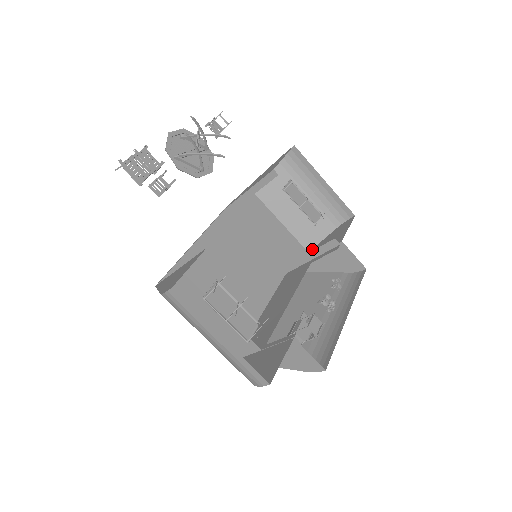
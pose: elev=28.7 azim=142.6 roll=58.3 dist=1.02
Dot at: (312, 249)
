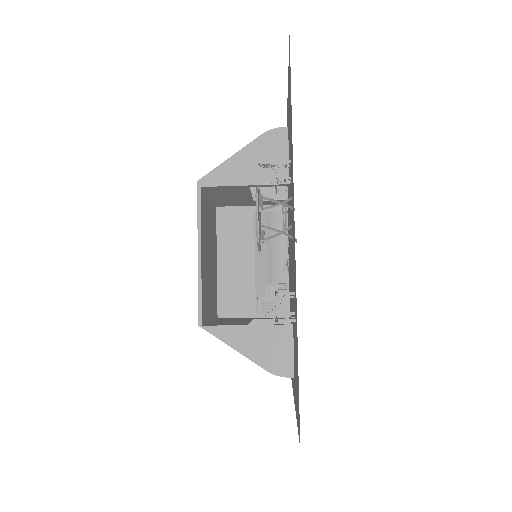
Dot at: occluded
